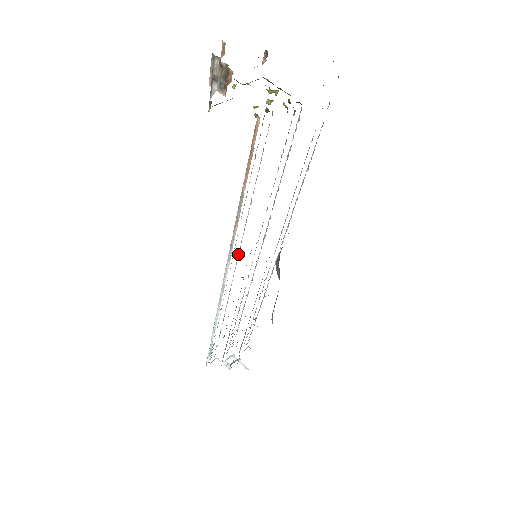
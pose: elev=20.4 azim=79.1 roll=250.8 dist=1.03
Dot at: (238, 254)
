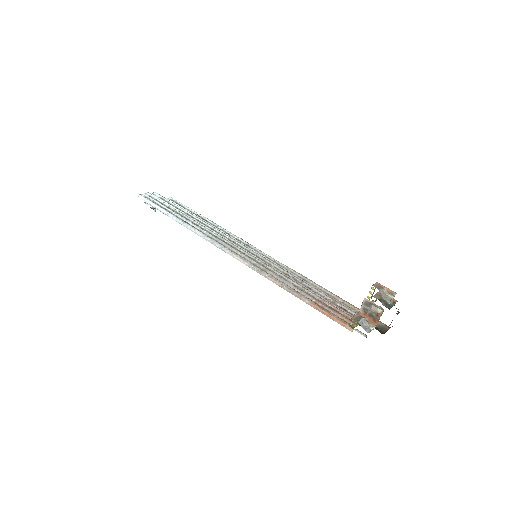
Dot at: (253, 257)
